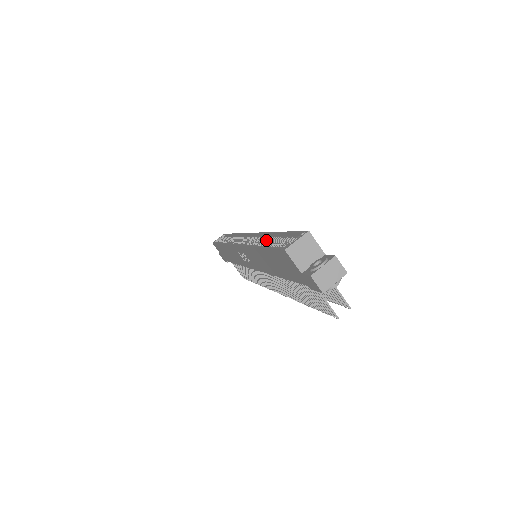
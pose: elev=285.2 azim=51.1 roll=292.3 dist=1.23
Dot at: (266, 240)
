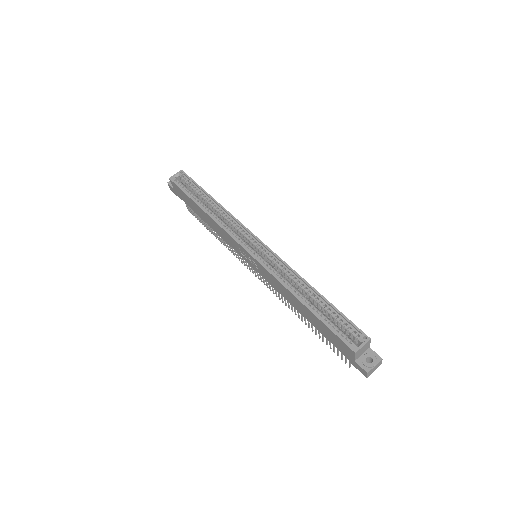
Dot at: (300, 286)
